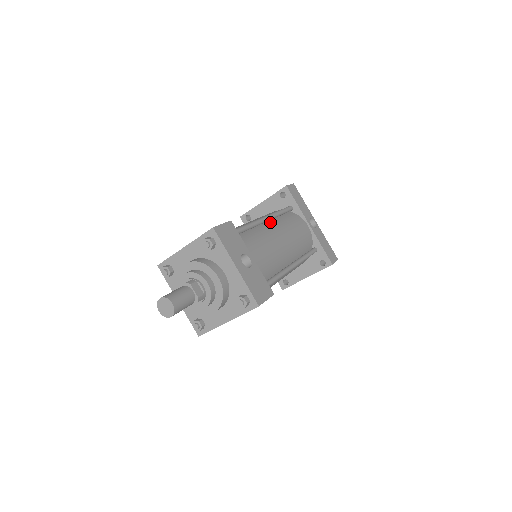
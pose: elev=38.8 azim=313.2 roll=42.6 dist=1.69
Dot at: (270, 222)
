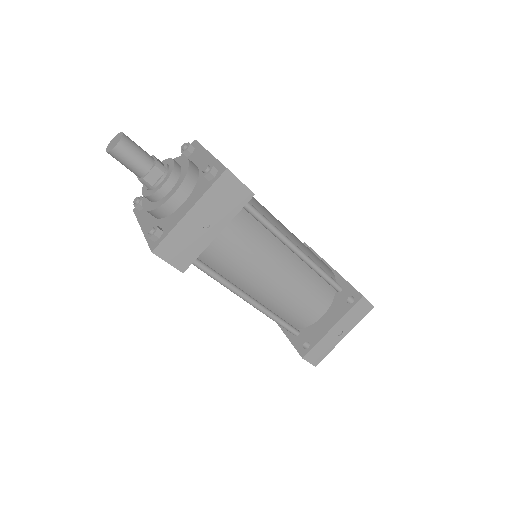
Dot at: occluded
